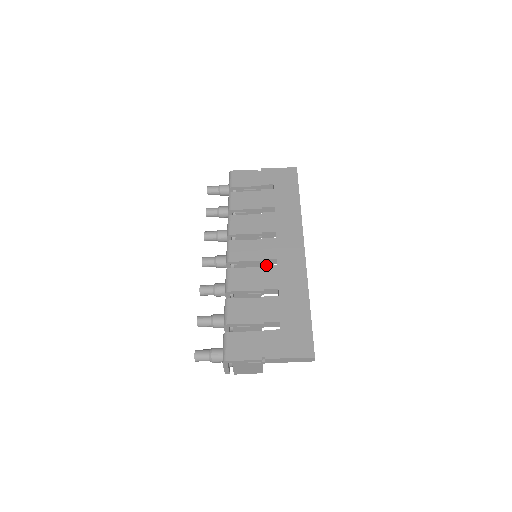
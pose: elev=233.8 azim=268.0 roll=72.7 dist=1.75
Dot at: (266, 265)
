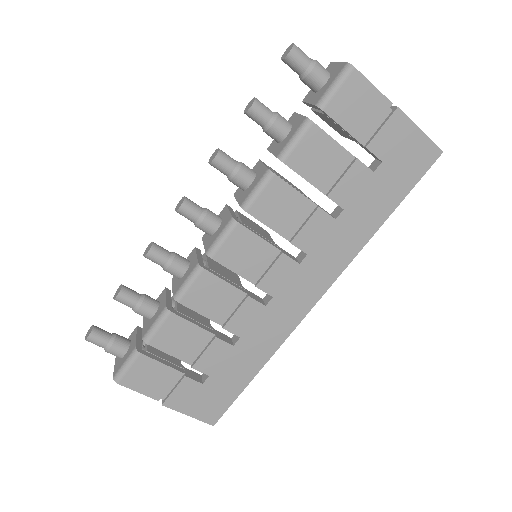
Dot at: (253, 298)
